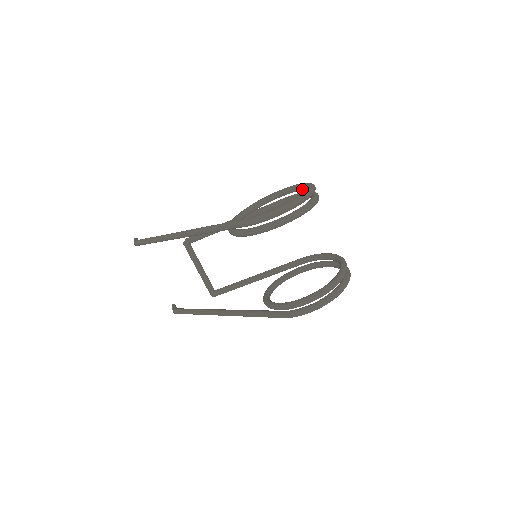
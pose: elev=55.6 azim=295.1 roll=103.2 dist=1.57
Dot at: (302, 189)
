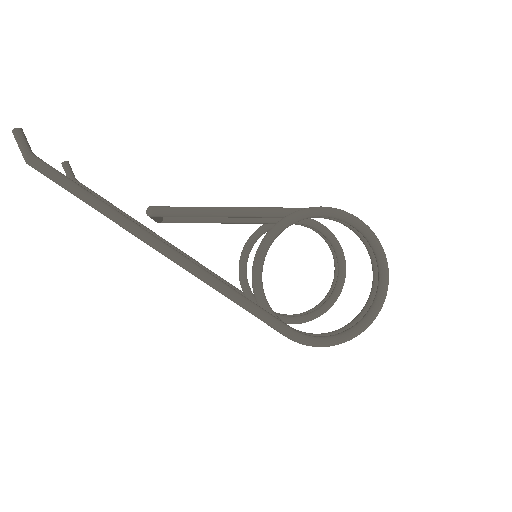
Dot at: (367, 240)
